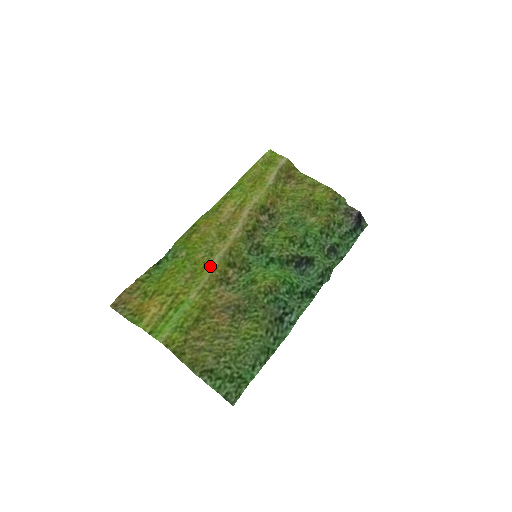
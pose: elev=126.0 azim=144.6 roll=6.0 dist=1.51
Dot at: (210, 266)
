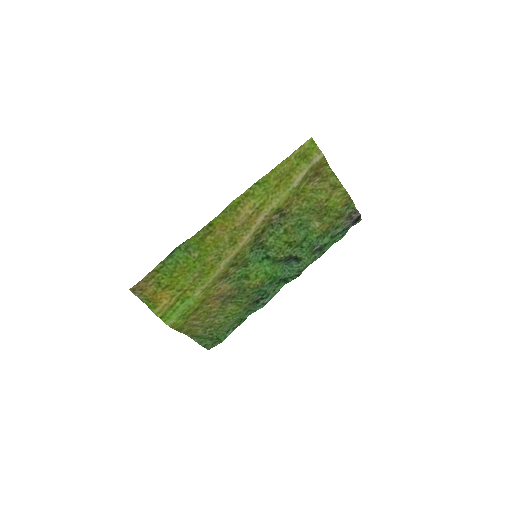
Dot at: (216, 270)
